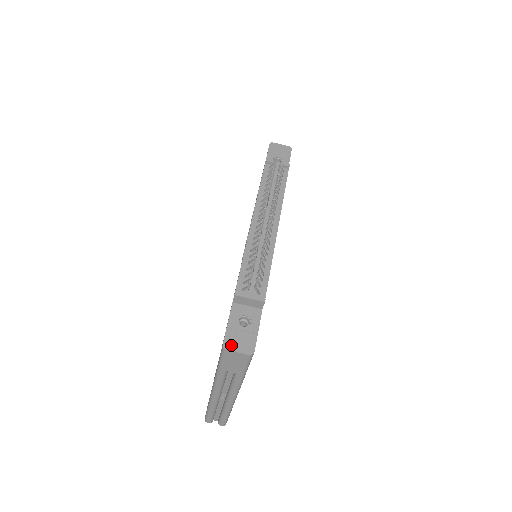
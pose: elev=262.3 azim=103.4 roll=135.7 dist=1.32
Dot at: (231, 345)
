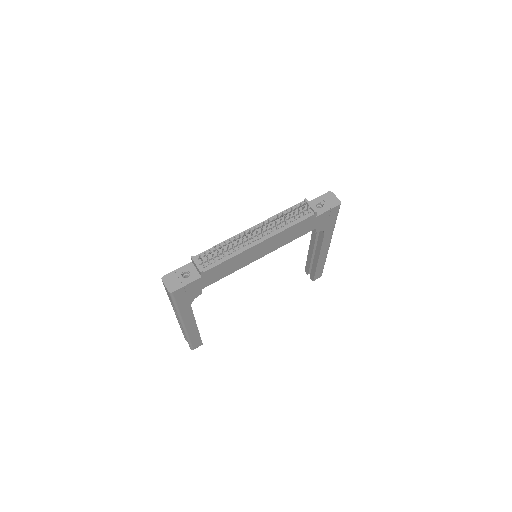
Dot at: (166, 280)
